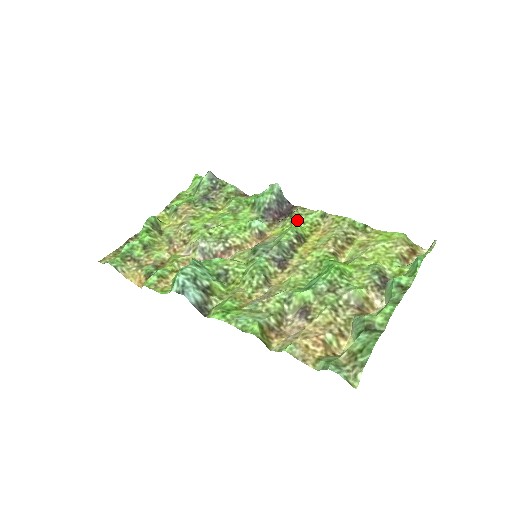
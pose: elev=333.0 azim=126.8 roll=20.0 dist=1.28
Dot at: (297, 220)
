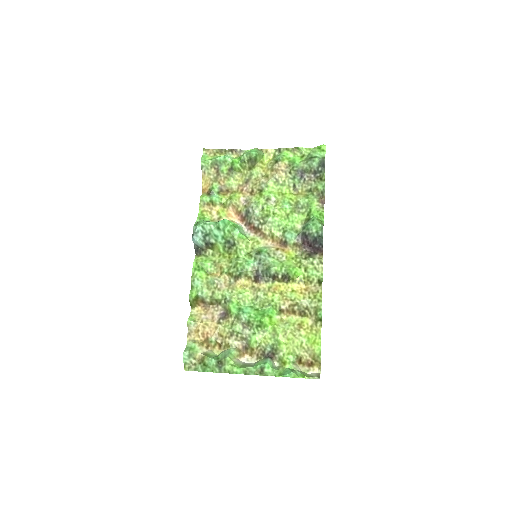
Dot at: (303, 265)
